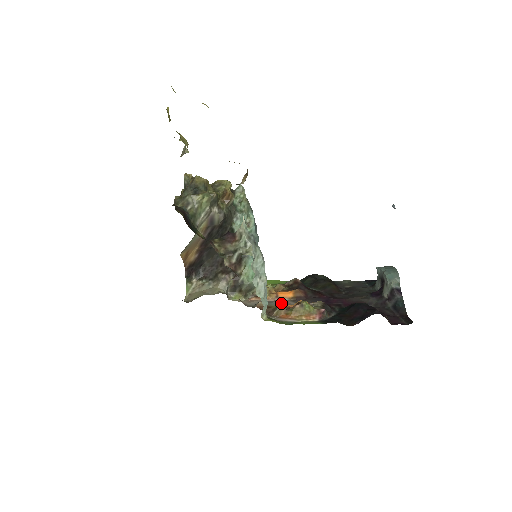
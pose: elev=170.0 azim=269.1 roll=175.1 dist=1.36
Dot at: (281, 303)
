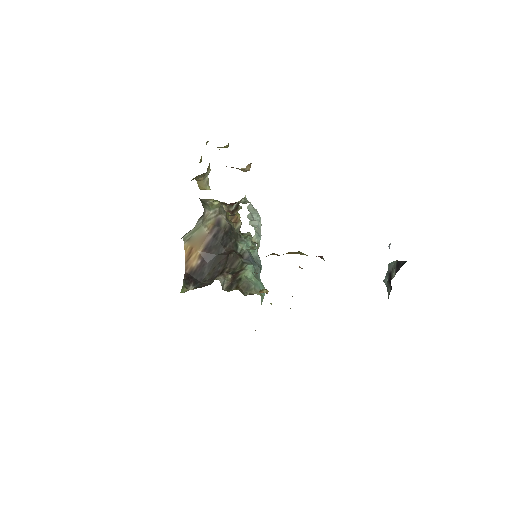
Dot at: occluded
